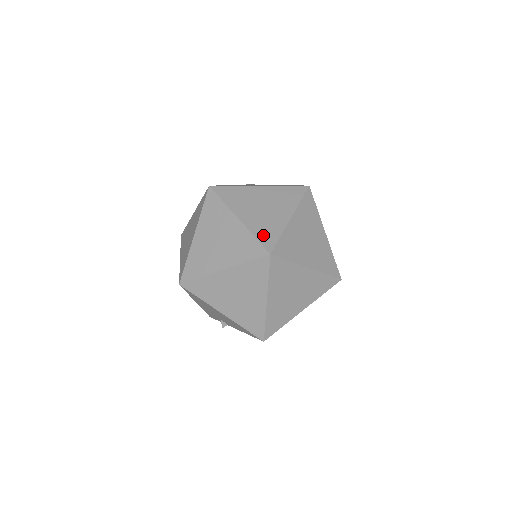
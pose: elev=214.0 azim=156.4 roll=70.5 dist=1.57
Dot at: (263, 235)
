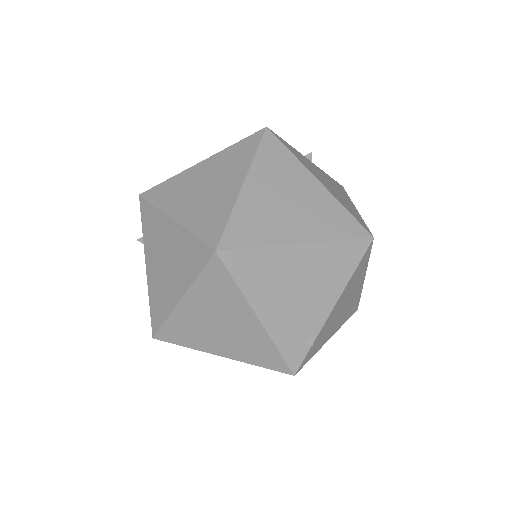
Dot at: (154, 307)
